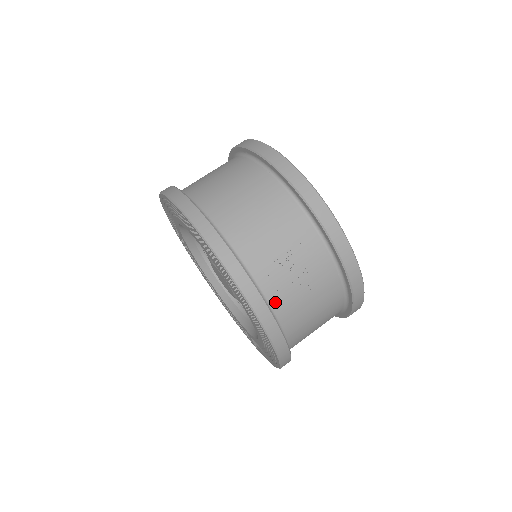
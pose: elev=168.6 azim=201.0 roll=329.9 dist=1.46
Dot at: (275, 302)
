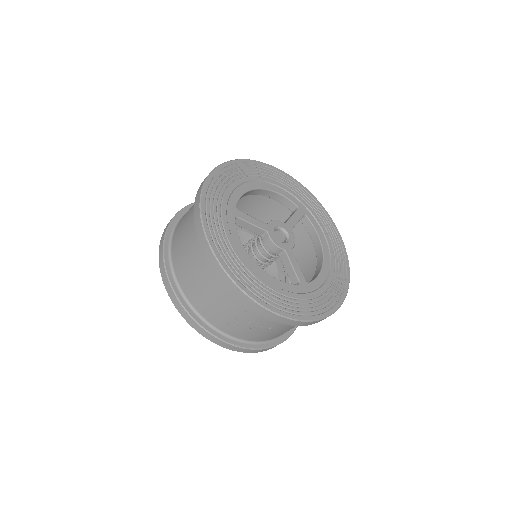
Dot at: (244, 337)
